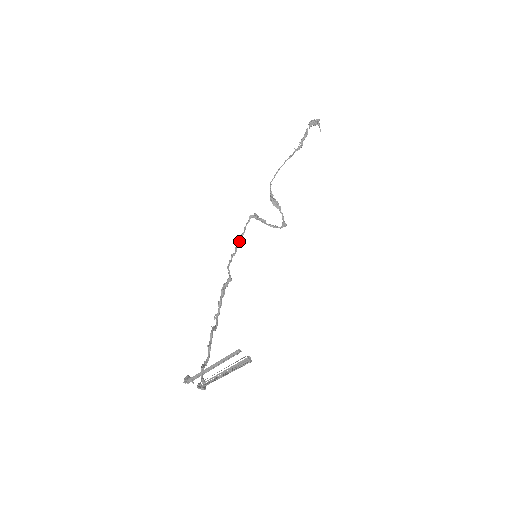
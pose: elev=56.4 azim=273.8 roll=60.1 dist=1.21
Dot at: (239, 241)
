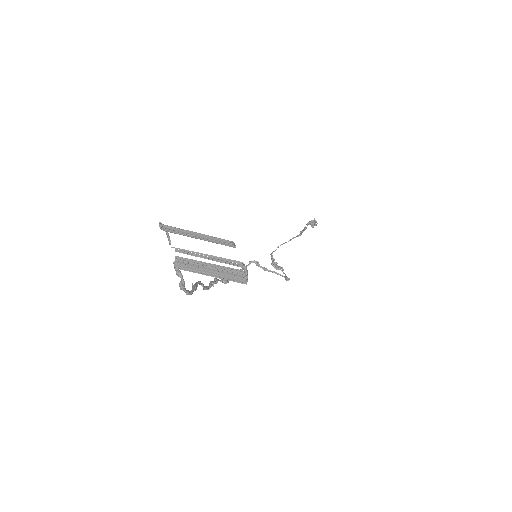
Dot at: occluded
